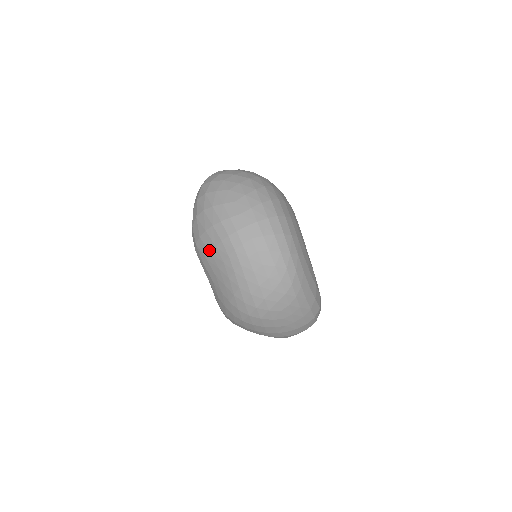
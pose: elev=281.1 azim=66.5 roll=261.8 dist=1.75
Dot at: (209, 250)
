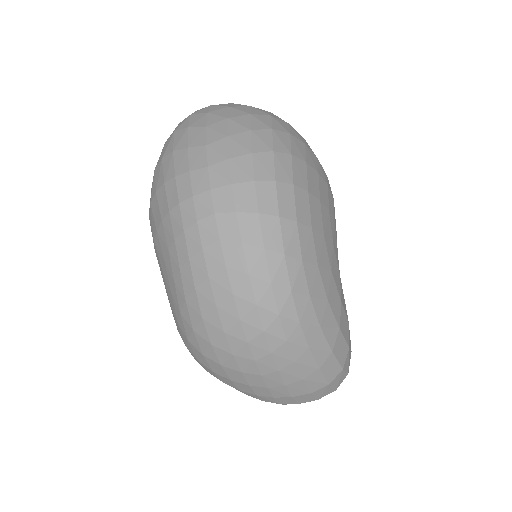
Dot at: (156, 226)
